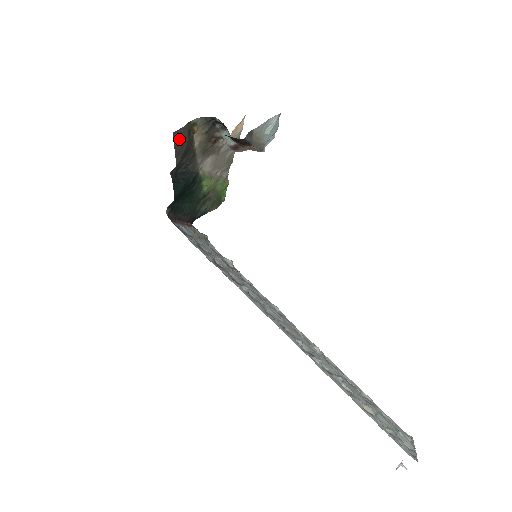
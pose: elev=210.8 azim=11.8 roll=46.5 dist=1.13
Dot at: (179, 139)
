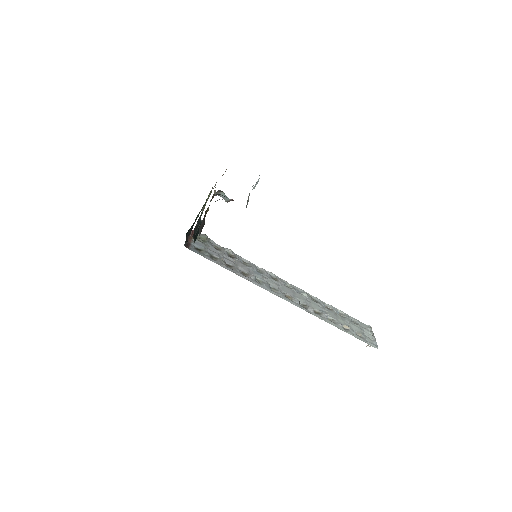
Dot at: (201, 226)
